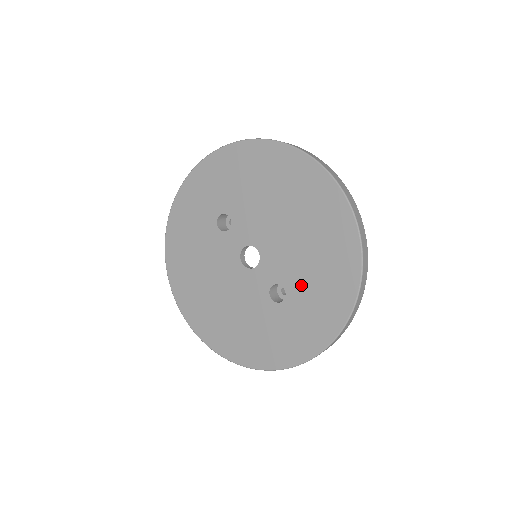
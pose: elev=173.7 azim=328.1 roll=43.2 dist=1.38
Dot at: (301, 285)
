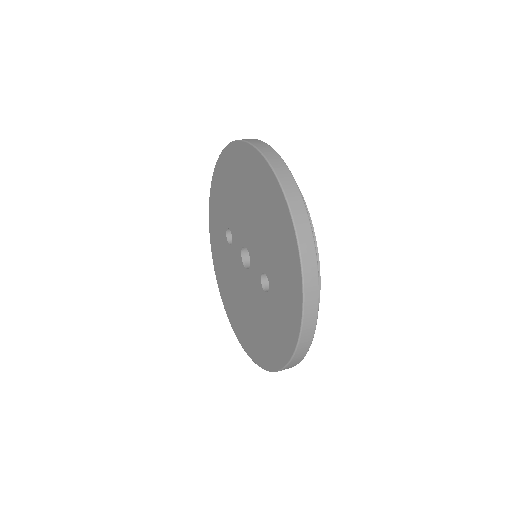
Dot at: (271, 264)
